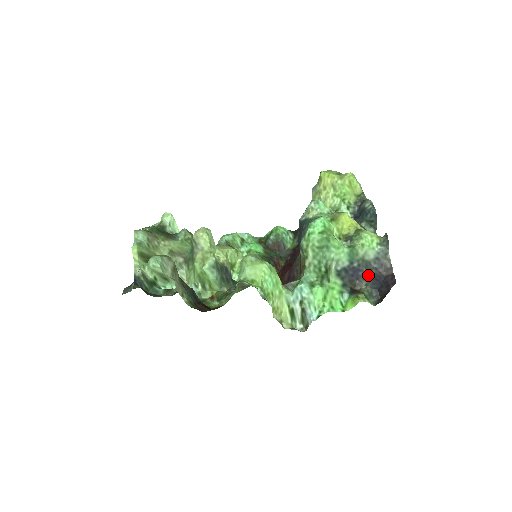
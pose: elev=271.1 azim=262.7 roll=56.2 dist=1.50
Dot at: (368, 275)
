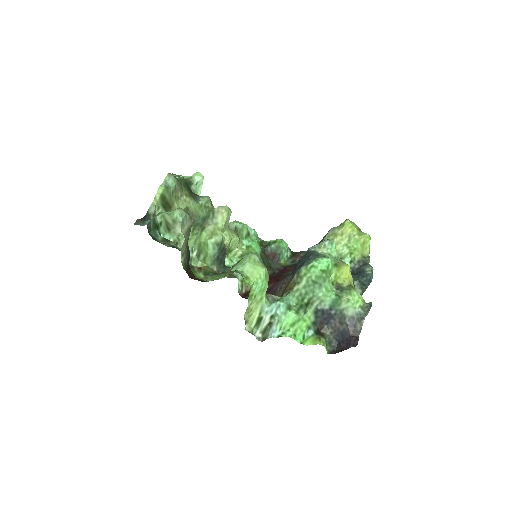
Dot at: (338, 326)
